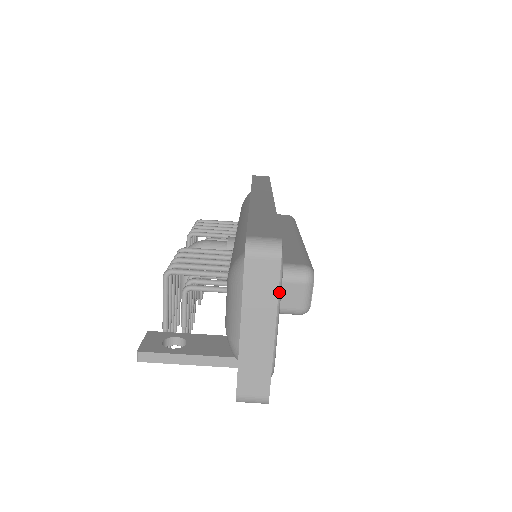
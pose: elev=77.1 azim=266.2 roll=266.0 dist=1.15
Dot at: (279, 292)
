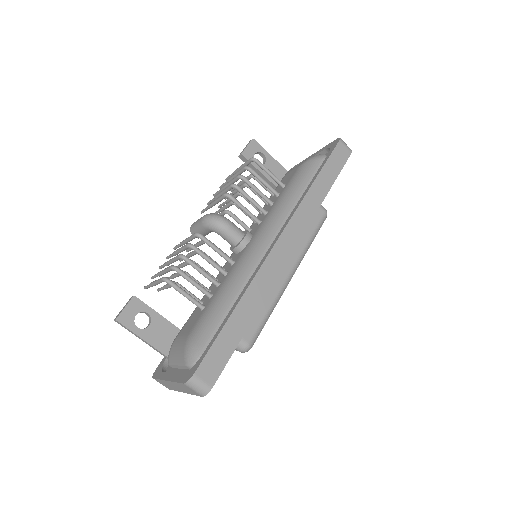
Dot at: occluded
